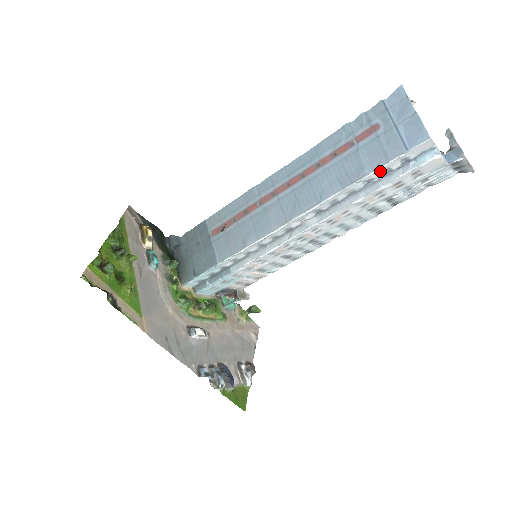
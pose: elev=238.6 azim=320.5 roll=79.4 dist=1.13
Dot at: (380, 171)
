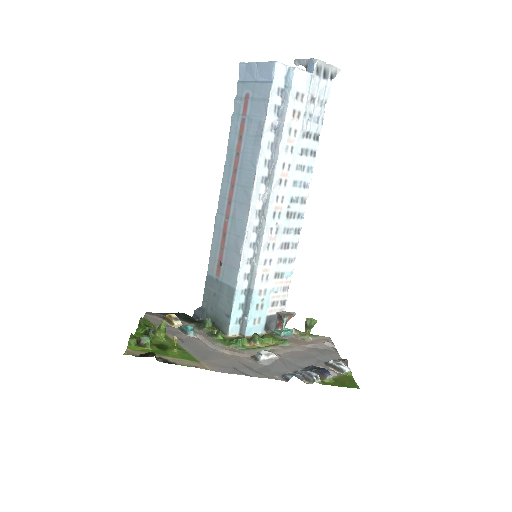
Dot at: (272, 112)
